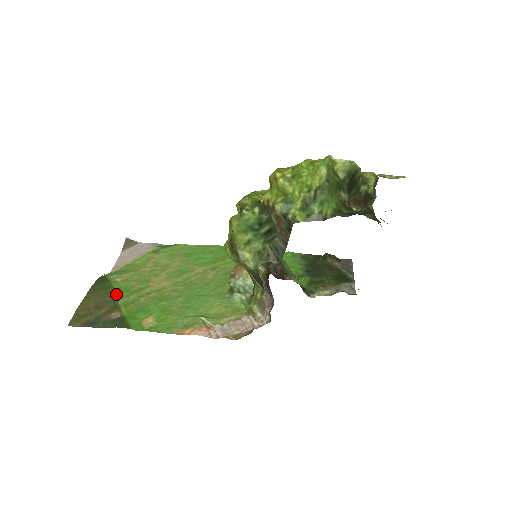
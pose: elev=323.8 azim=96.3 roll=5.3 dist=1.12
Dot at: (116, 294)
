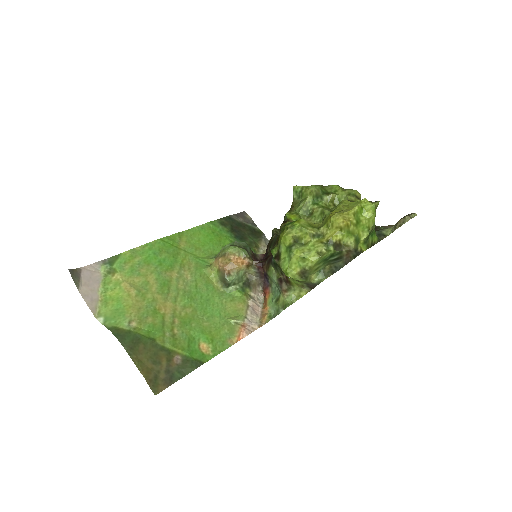
Dot at: (155, 340)
